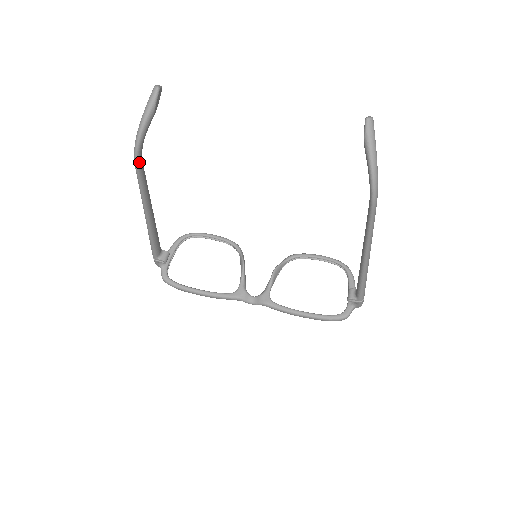
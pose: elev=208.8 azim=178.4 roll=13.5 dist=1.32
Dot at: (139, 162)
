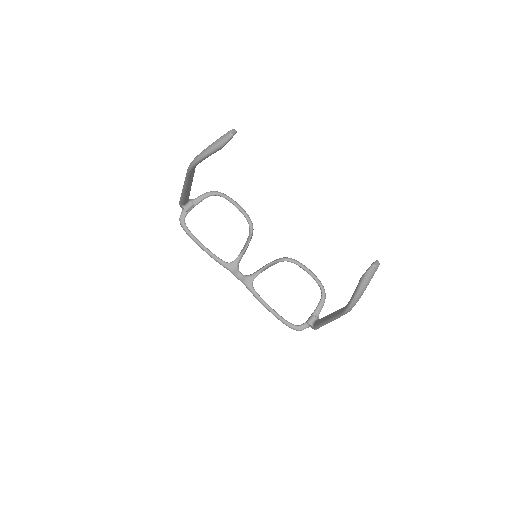
Dot at: (192, 170)
